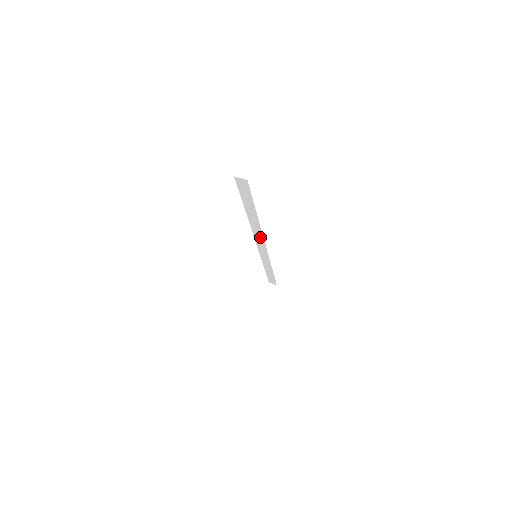
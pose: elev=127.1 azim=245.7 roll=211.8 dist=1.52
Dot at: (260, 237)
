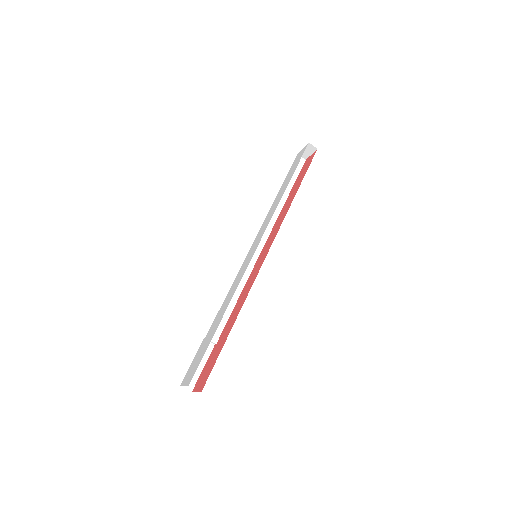
Dot at: occluded
